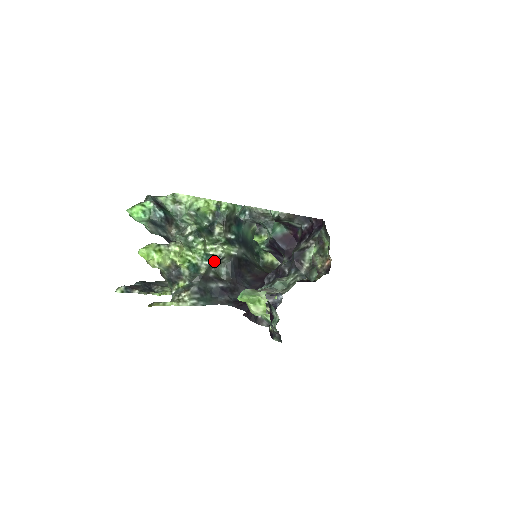
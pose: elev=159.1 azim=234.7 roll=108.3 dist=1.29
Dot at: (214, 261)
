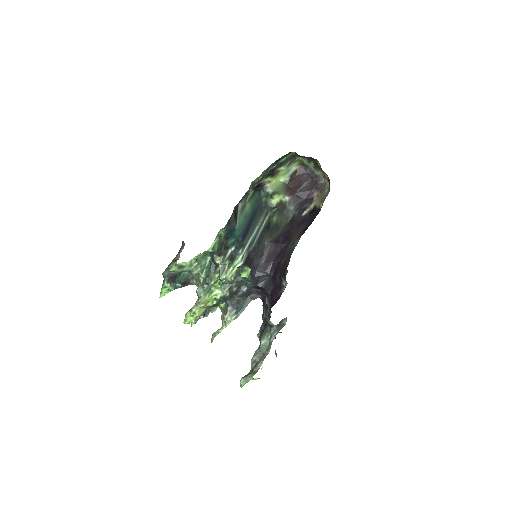
Dot at: occluded
